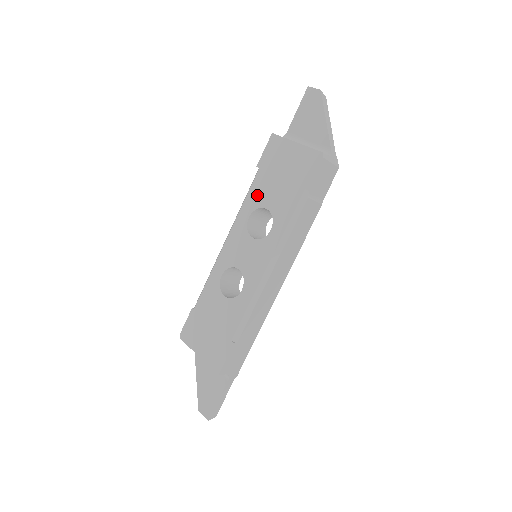
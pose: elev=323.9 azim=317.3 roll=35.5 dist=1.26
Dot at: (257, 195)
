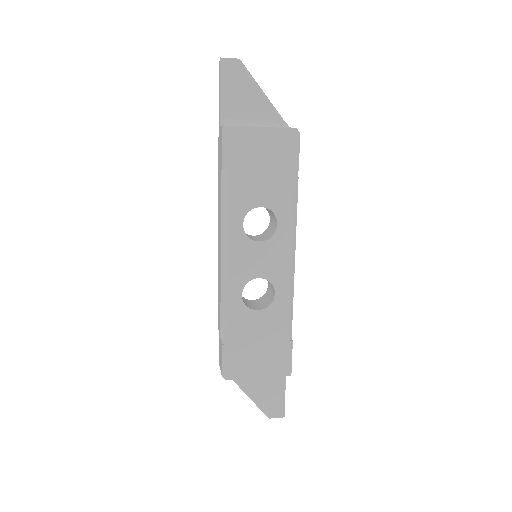
Dot at: (241, 198)
